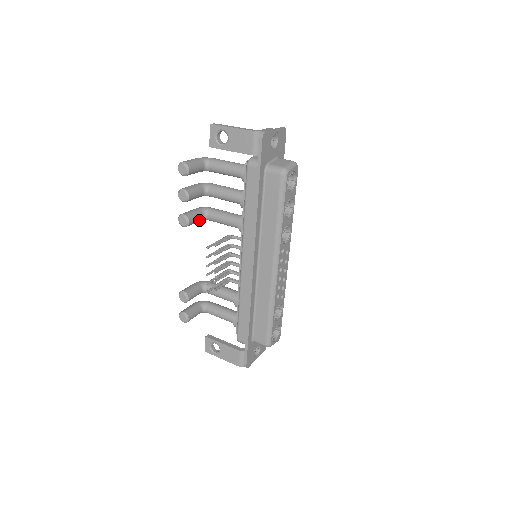
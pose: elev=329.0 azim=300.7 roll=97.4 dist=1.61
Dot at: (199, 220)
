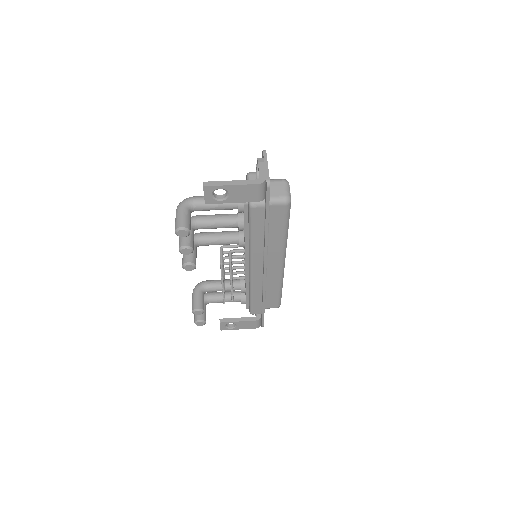
Dot at: occluded
